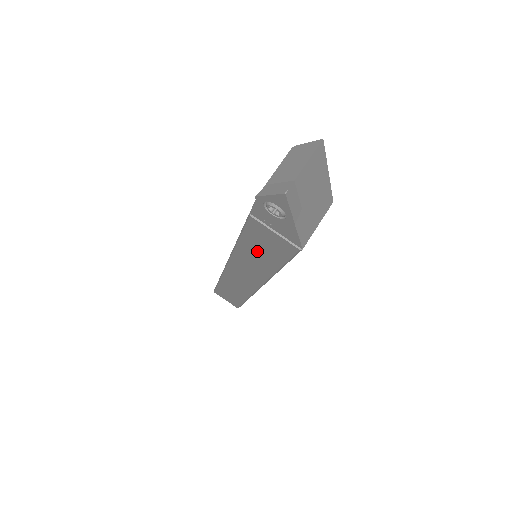
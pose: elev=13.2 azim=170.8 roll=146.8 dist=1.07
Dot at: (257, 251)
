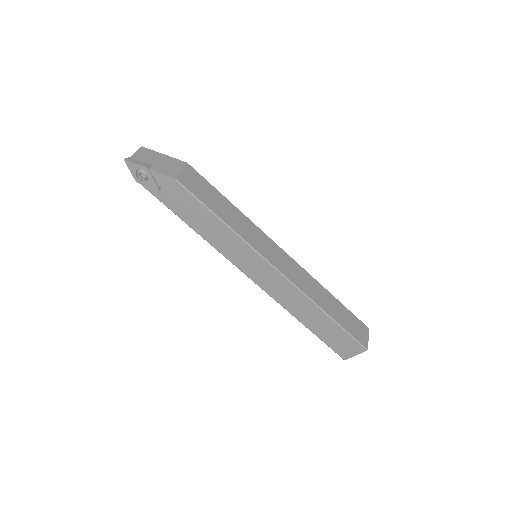
Dot at: (201, 223)
